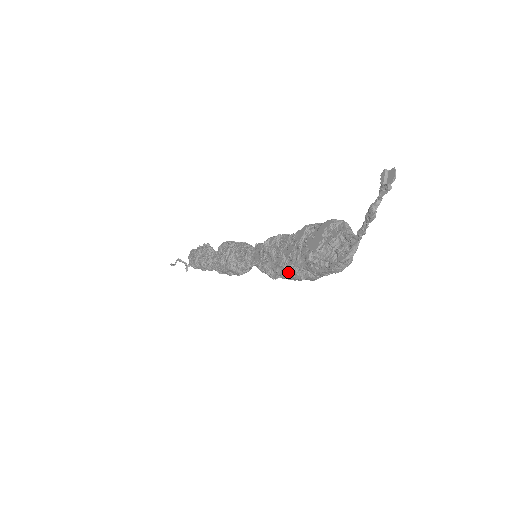
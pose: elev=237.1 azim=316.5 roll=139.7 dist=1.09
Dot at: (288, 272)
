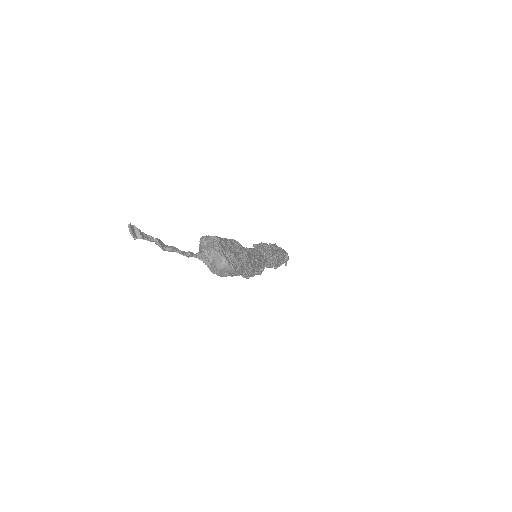
Dot at: occluded
